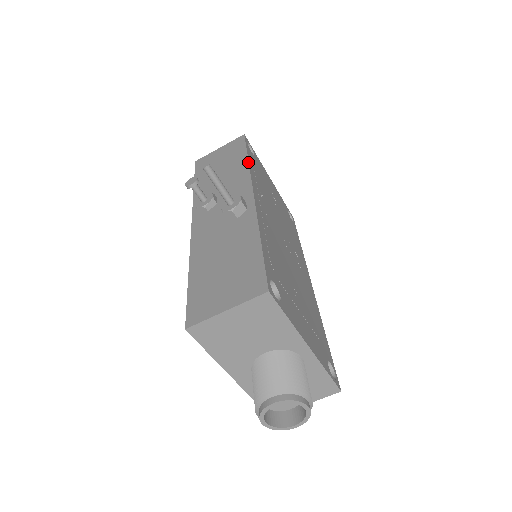
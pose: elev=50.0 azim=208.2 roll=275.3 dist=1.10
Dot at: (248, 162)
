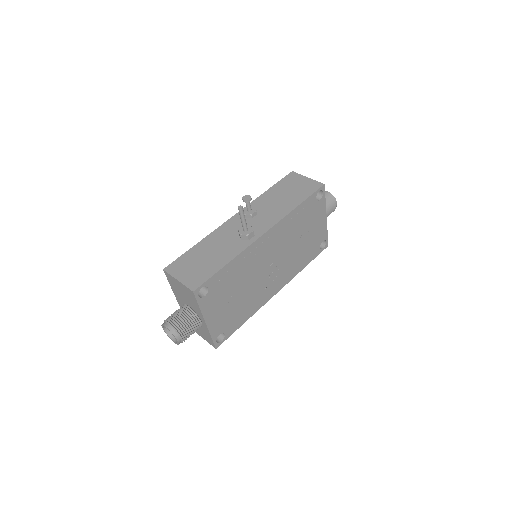
Dot at: (293, 209)
